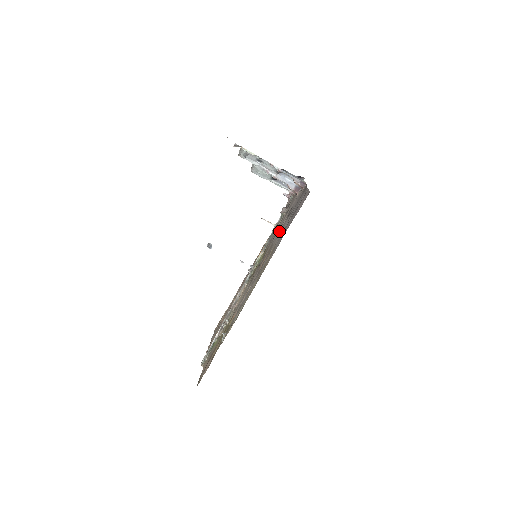
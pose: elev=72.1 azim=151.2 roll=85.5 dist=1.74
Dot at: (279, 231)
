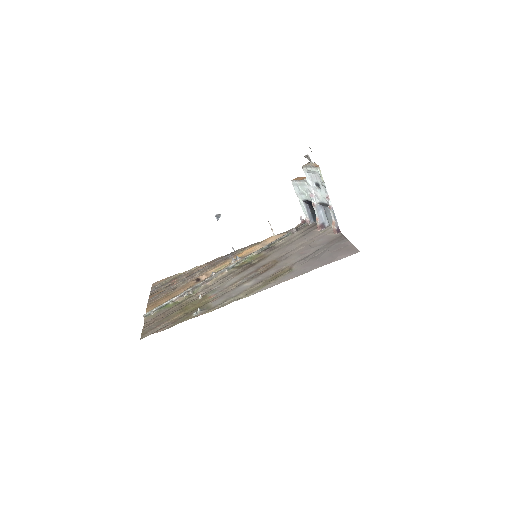
Dot at: (293, 252)
